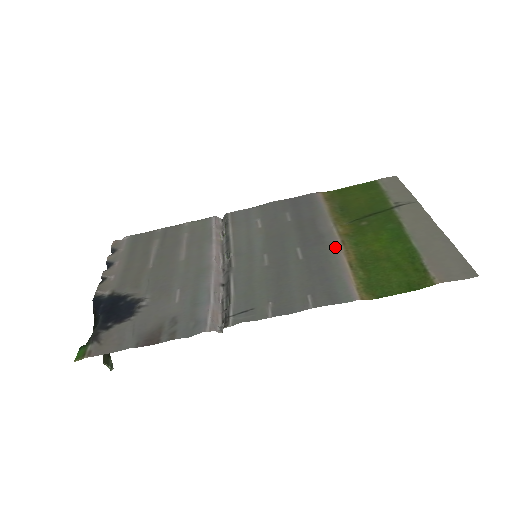
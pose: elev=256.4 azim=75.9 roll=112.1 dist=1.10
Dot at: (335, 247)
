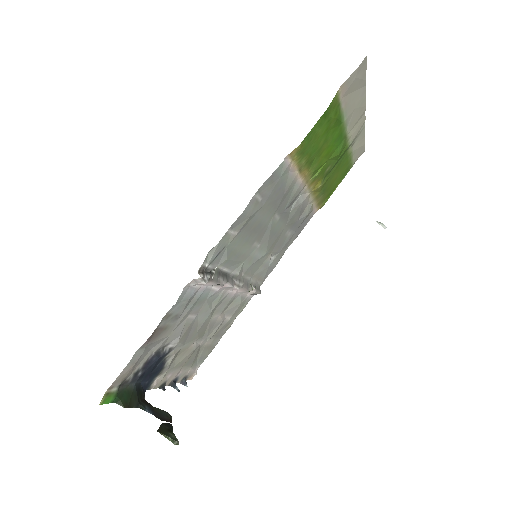
Dot at: (300, 188)
